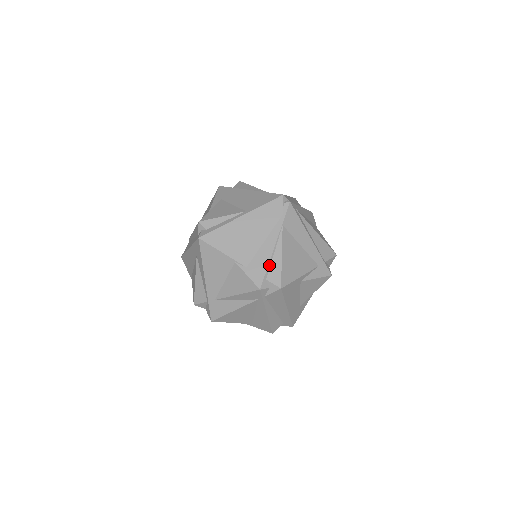
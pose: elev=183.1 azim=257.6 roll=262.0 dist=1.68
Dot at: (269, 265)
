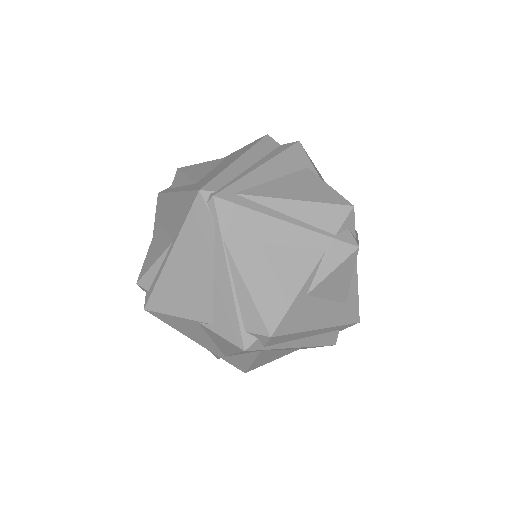
Dot at: (237, 309)
